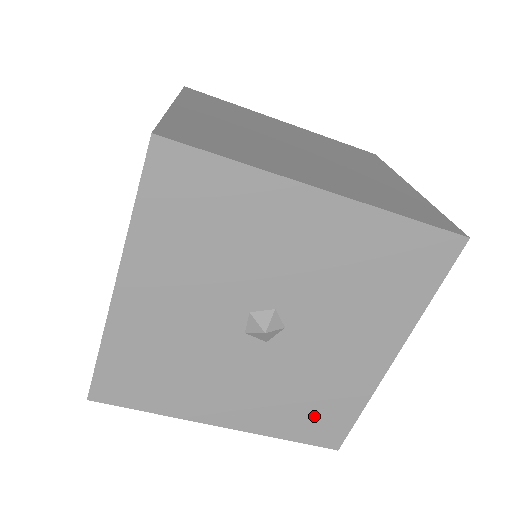
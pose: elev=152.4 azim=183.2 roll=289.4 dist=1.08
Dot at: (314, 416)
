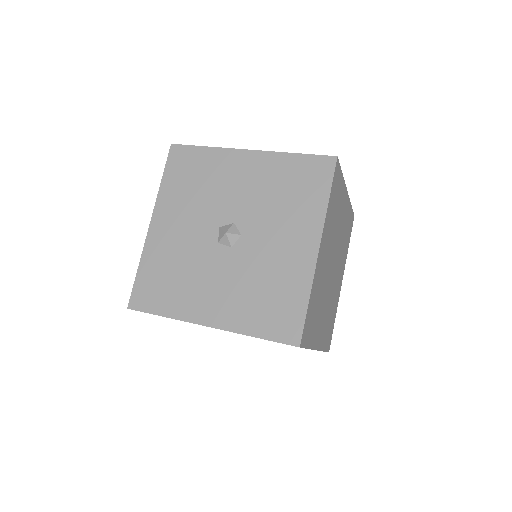
Dot at: (273, 310)
